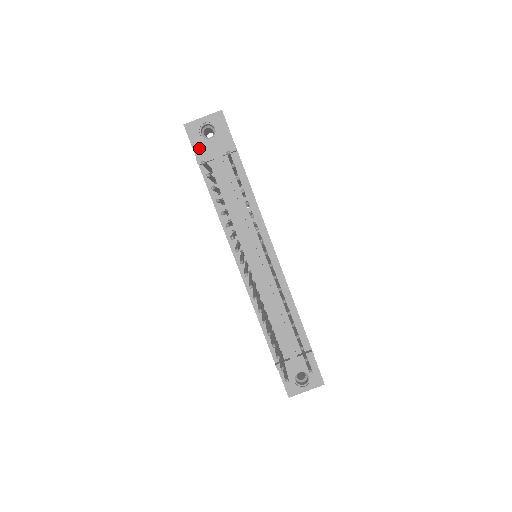
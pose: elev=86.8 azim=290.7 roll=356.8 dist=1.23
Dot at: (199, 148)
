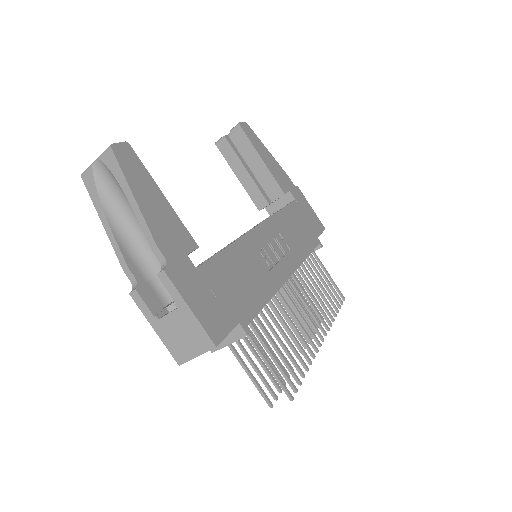
Dot at: occluded
